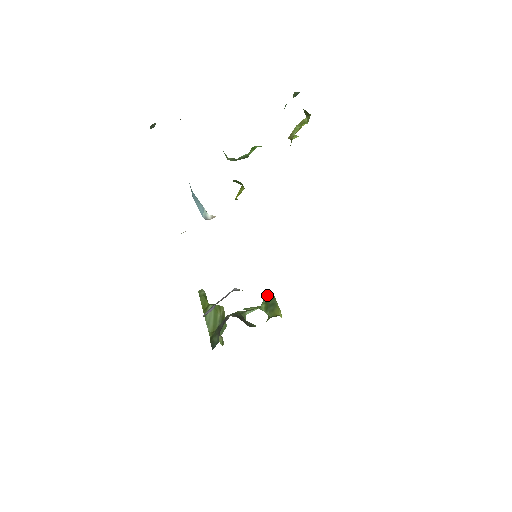
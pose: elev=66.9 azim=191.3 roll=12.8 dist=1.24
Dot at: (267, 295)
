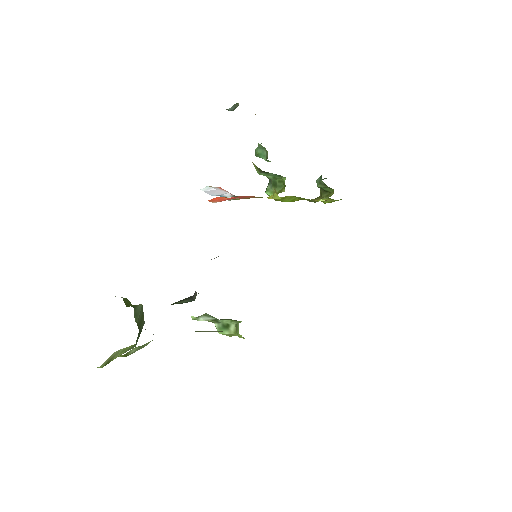
Dot at: occluded
